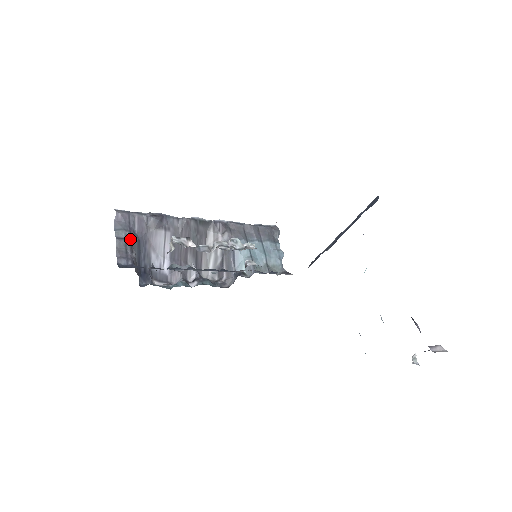
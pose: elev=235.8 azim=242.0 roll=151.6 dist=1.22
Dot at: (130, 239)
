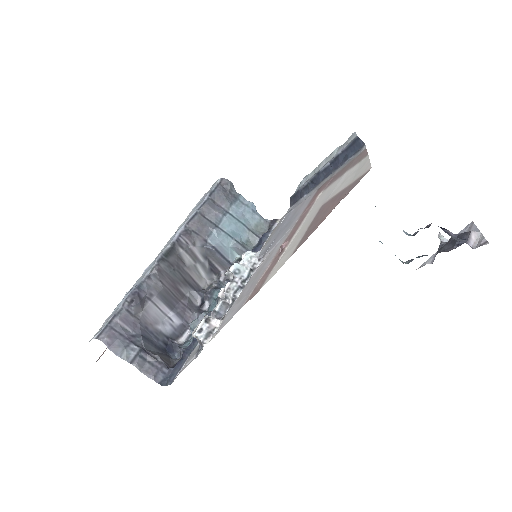
Dot at: (140, 350)
